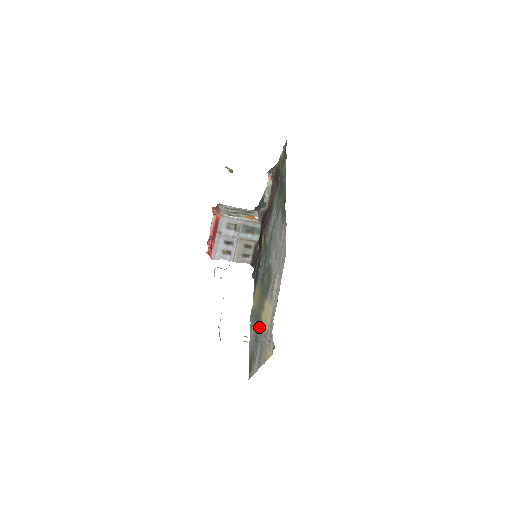
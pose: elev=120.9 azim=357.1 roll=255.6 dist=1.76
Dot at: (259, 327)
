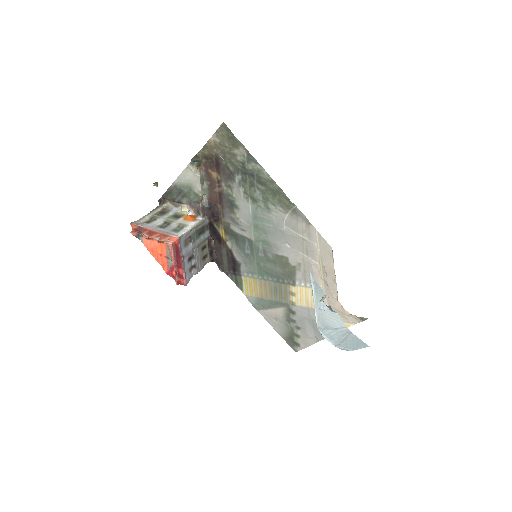
Dot at: (292, 310)
